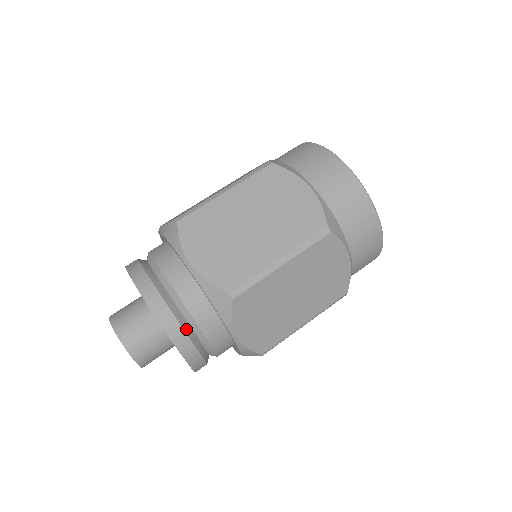
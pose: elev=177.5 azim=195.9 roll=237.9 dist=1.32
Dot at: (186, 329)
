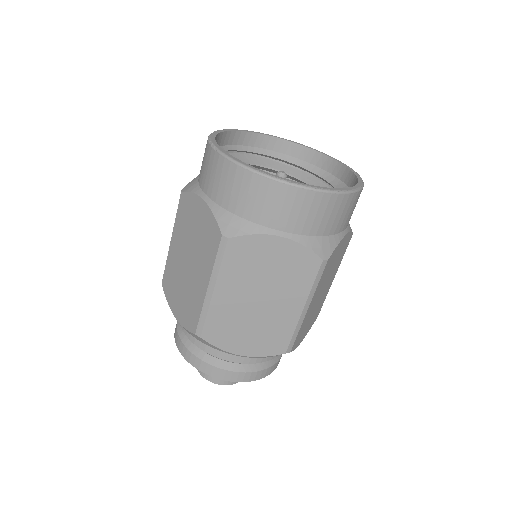
Dot at: (266, 366)
